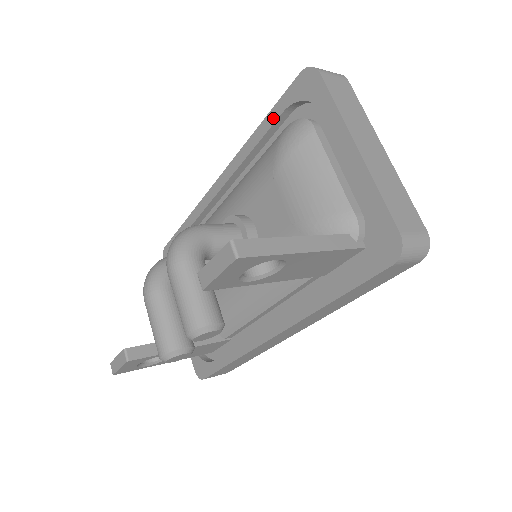
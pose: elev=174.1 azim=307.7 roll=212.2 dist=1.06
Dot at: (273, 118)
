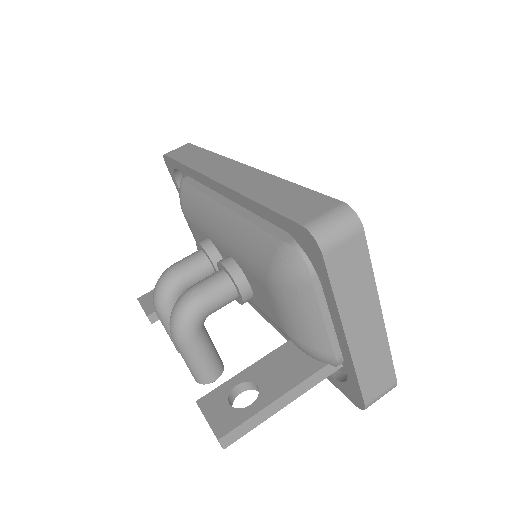
Dot at: (270, 218)
